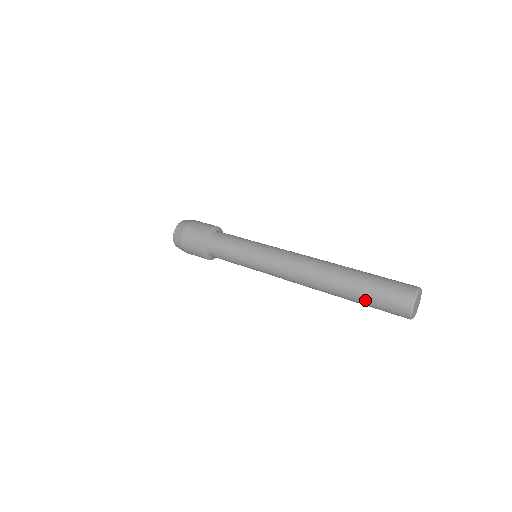
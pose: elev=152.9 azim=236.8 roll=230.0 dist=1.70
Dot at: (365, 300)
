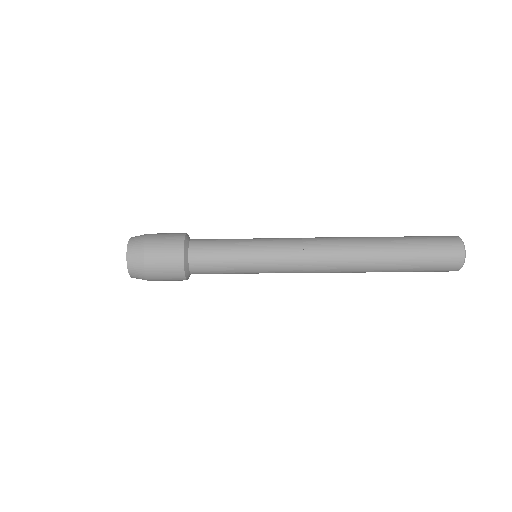
Dot at: (410, 271)
